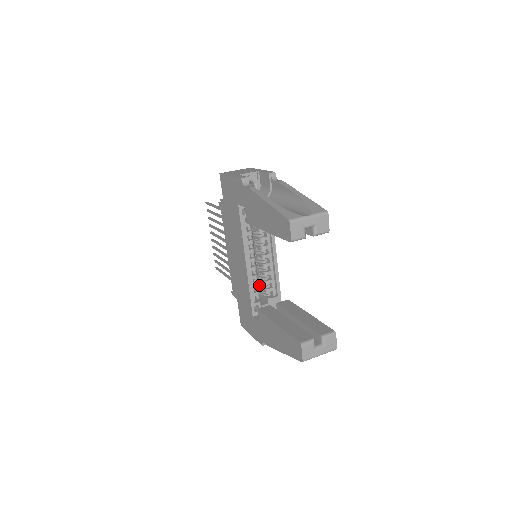
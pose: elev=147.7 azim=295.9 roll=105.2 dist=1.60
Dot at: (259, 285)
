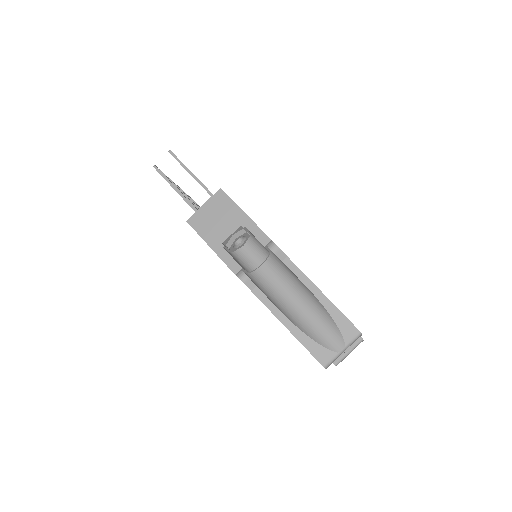
Dot at: occluded
